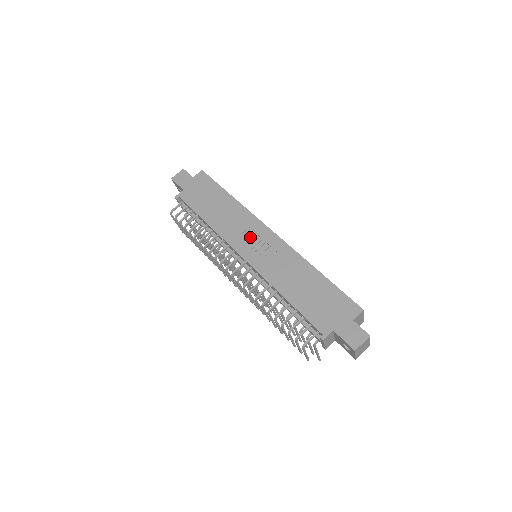
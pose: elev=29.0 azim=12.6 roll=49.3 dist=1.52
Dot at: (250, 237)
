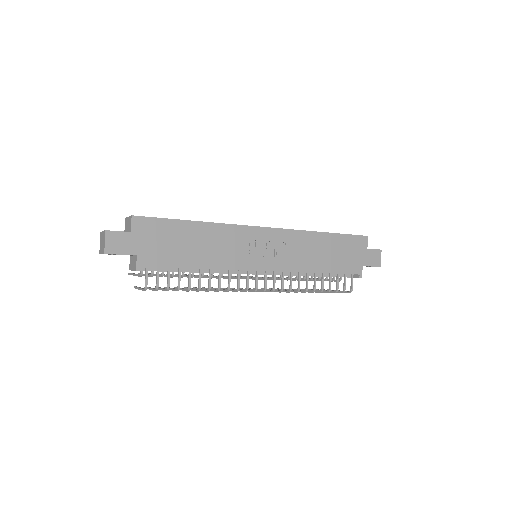
Dot at: (254, 248)
